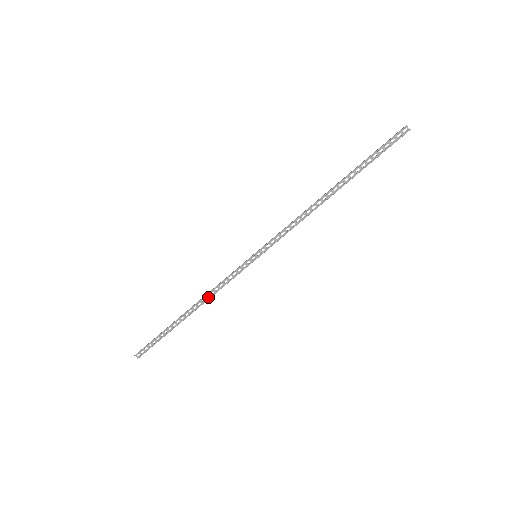
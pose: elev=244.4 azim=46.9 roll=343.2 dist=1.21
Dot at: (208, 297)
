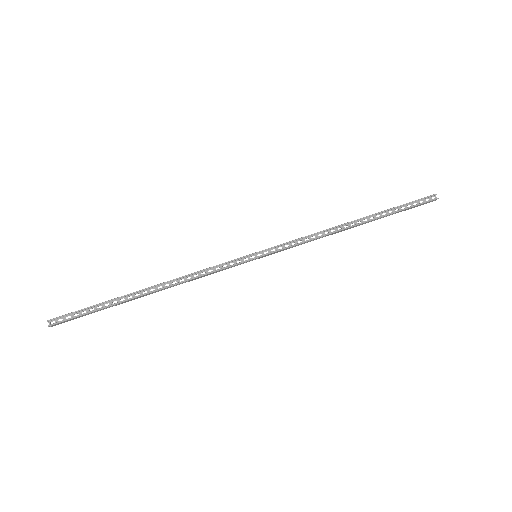
Dot at: (182, 281)
